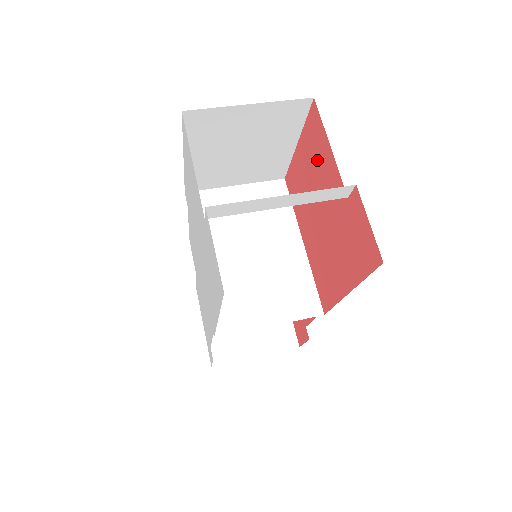
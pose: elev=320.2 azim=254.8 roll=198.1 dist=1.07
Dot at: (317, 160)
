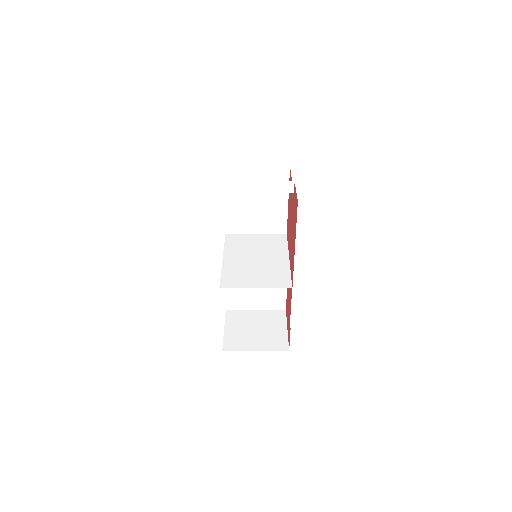
Dot at: (290, 196)
